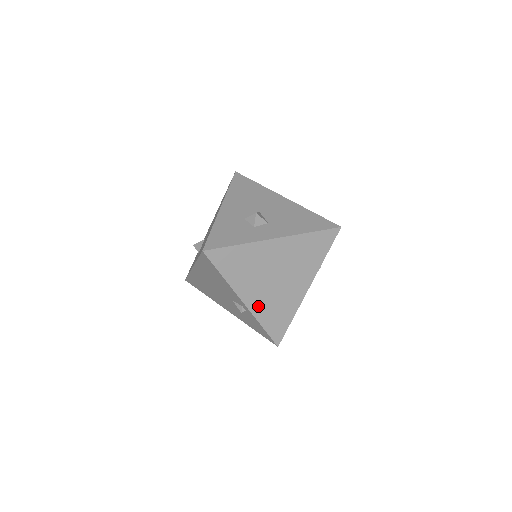
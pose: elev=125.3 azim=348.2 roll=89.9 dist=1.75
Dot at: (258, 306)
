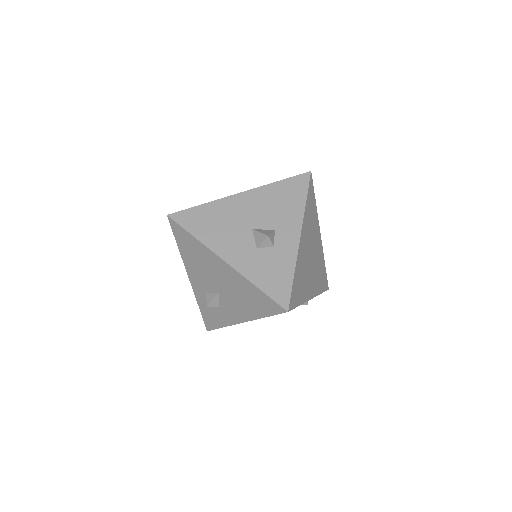
Dot at: (315, 287)
